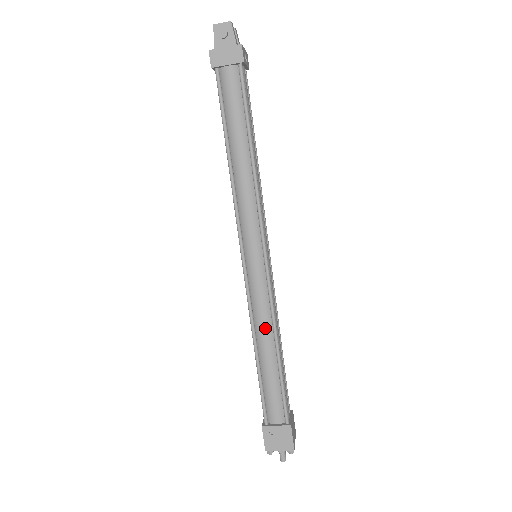
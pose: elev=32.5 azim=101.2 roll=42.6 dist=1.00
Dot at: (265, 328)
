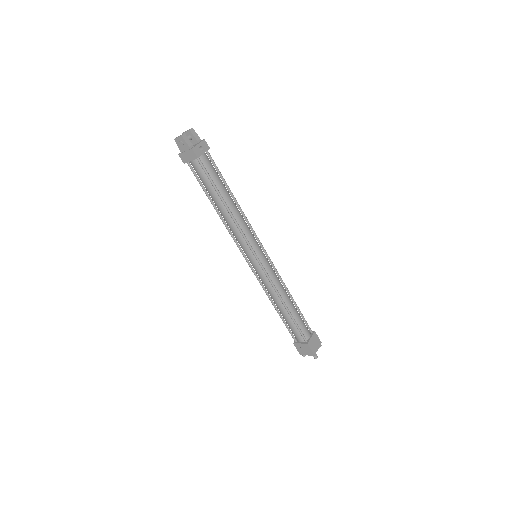
Dot at: (274, 296)
